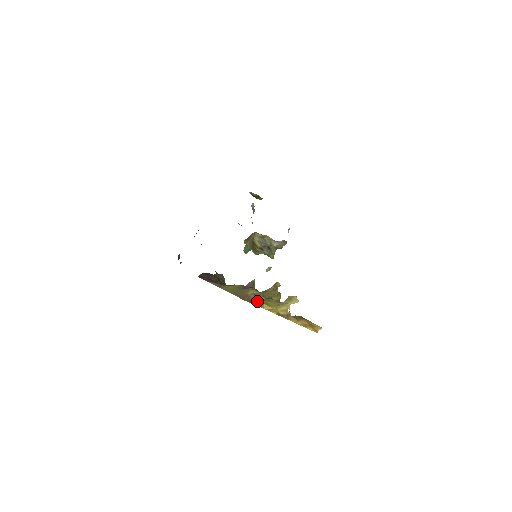
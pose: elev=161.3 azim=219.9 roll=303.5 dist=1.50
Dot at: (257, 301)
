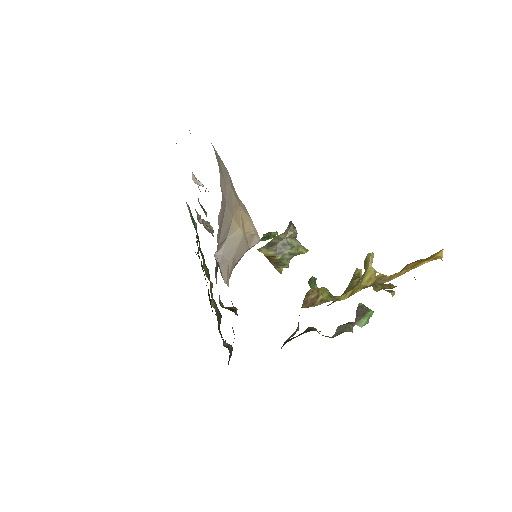
Dot at: (322, 298)
